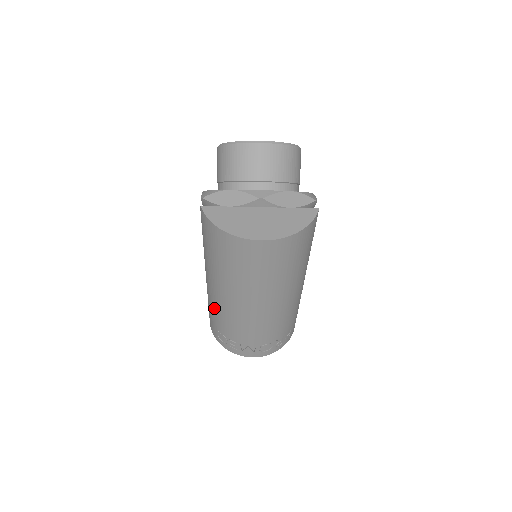
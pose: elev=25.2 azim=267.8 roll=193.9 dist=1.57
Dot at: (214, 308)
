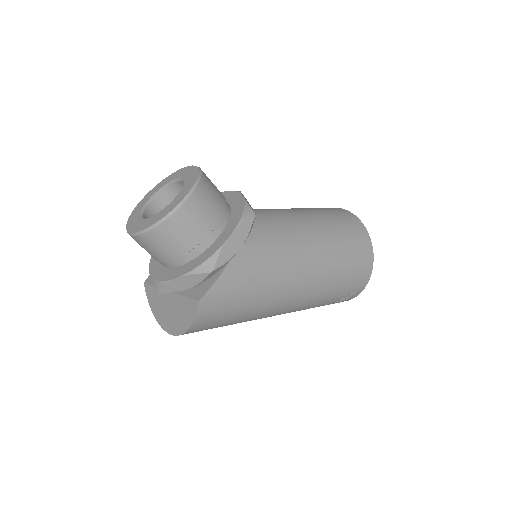
Dot at: occluded
